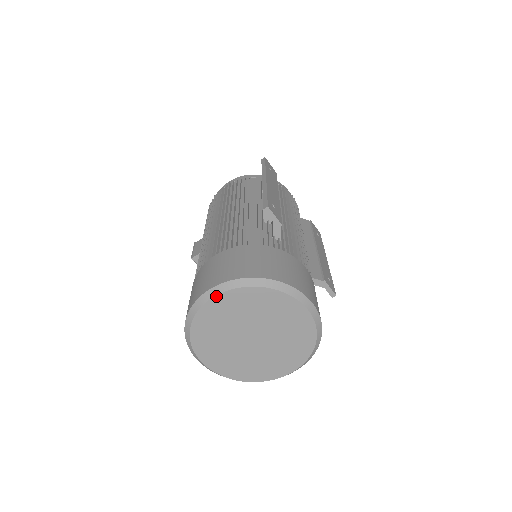
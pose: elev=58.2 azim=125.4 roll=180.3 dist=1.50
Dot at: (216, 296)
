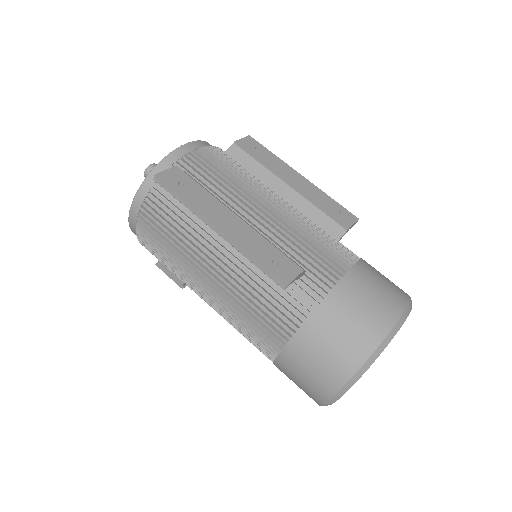
Dot at: occluded
